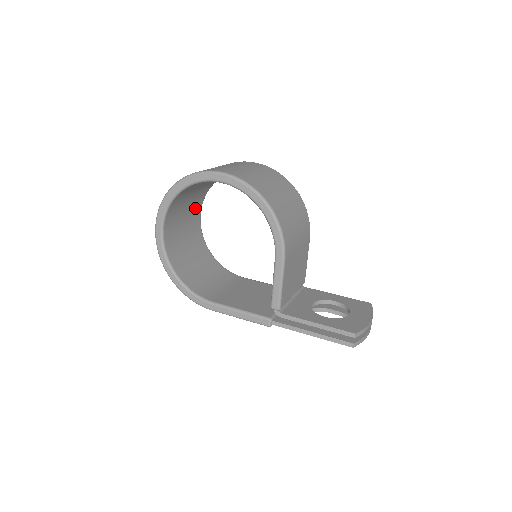
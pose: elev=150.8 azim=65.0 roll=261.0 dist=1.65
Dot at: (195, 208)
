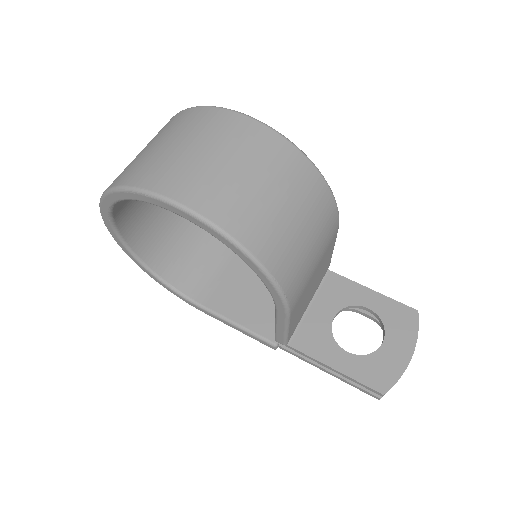
Dot at: occluded
